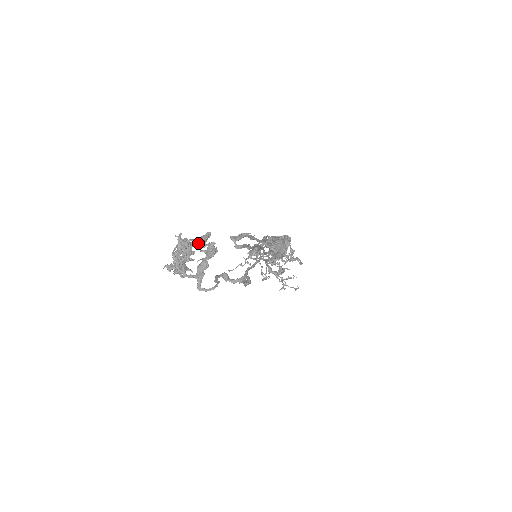
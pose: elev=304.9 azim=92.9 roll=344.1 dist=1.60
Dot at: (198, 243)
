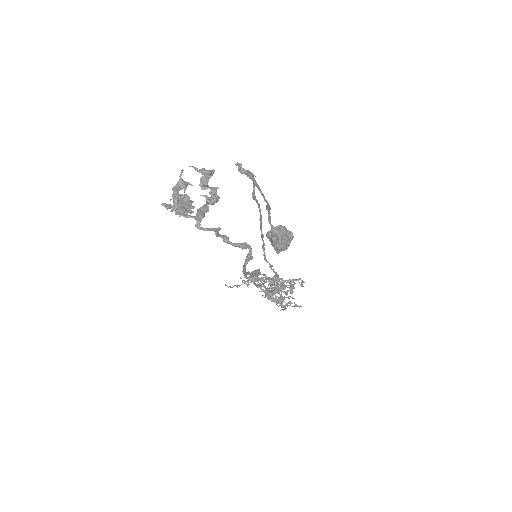
Dot at: (200, 179)
